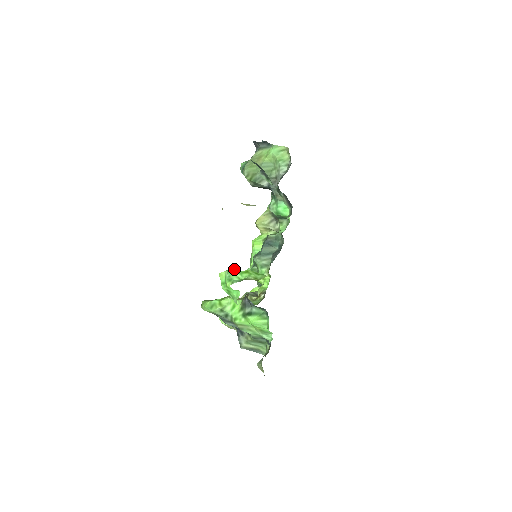
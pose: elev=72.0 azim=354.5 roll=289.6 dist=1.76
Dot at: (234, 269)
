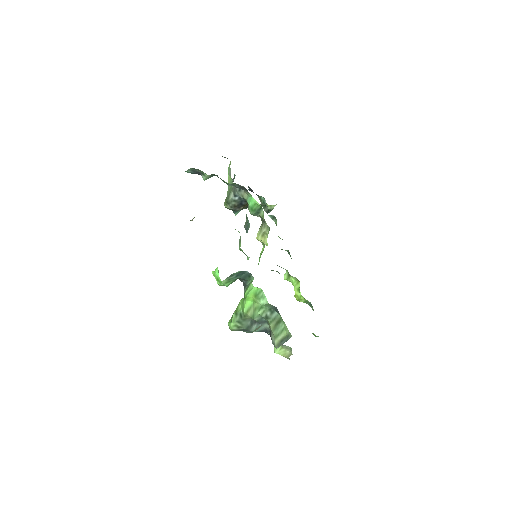
Dot at: occluded
